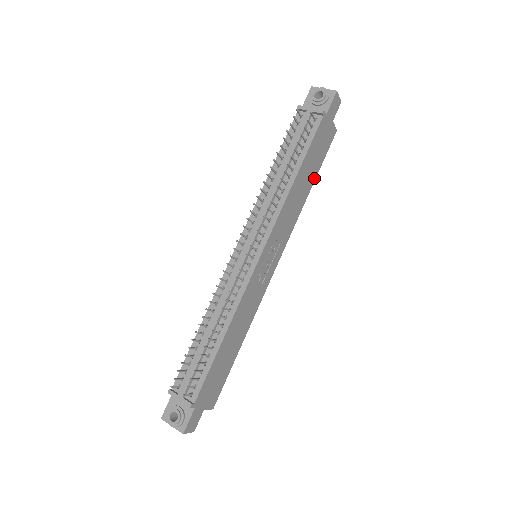
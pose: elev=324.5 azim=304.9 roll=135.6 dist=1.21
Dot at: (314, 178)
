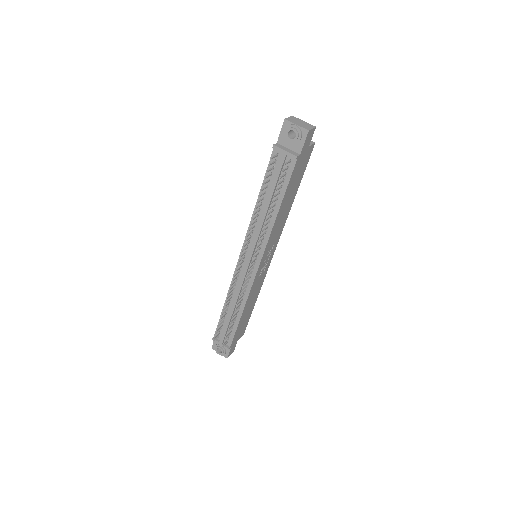
Dot at: (297, 189)
